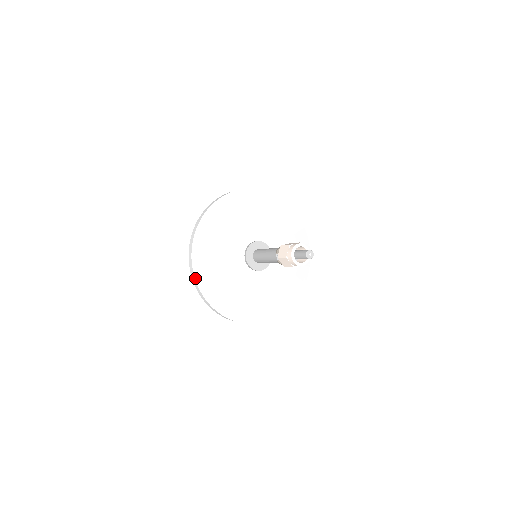
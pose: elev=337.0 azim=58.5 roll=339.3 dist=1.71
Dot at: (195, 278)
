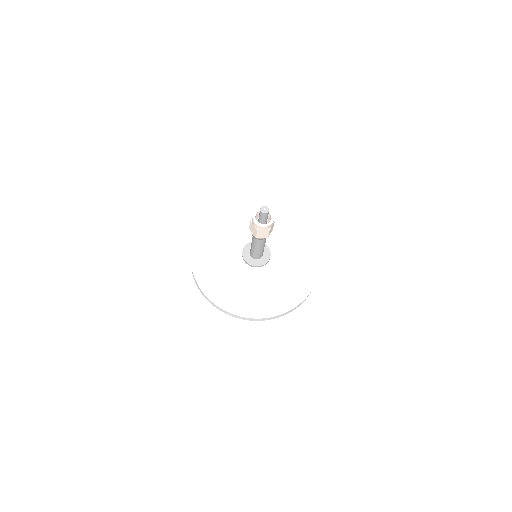
Dot at: (191, 264)
